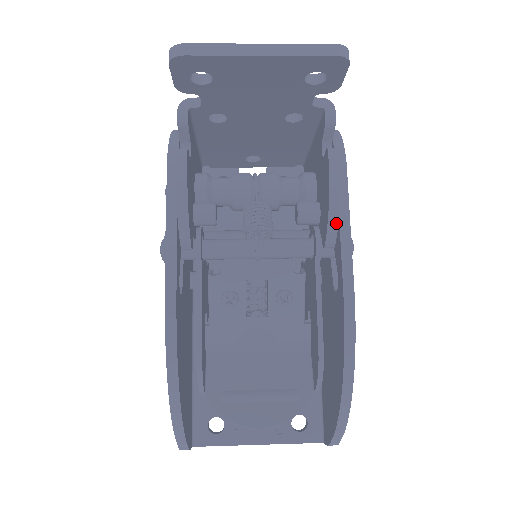
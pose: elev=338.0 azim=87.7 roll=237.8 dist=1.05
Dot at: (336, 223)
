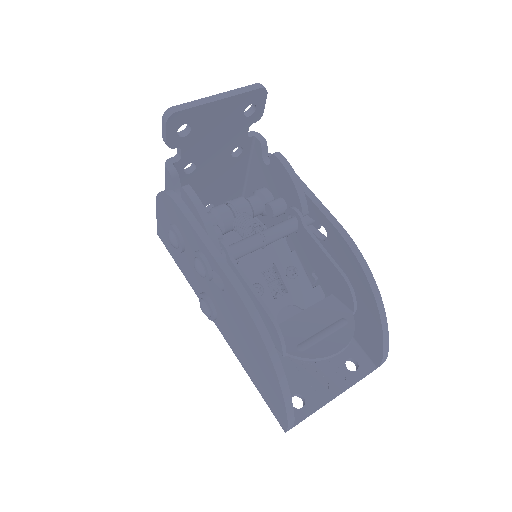
Dot at: (303, 194)
